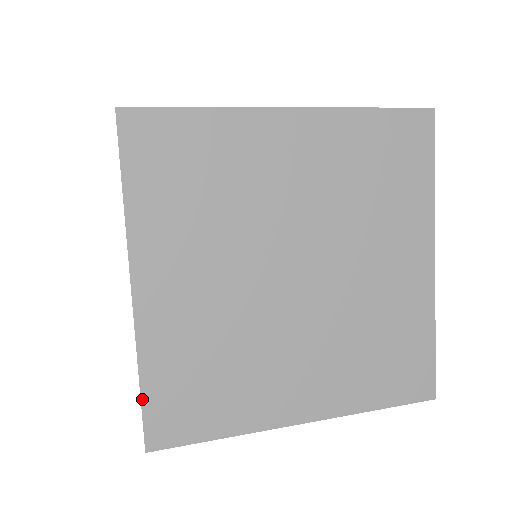
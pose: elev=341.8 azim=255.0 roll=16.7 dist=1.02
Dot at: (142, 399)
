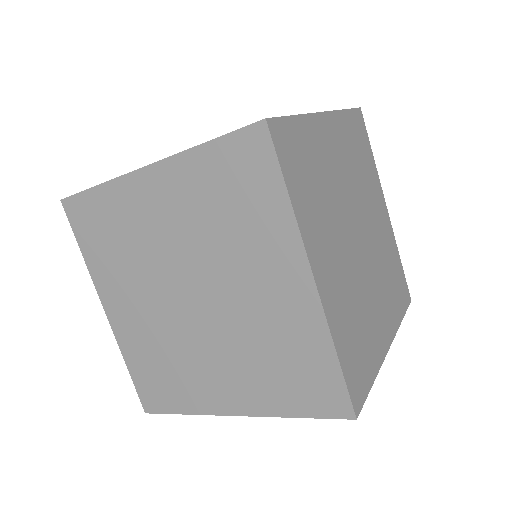
Dot at: (133, 380)
